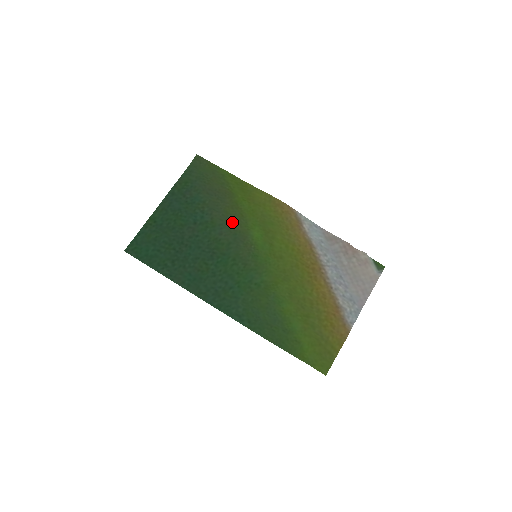
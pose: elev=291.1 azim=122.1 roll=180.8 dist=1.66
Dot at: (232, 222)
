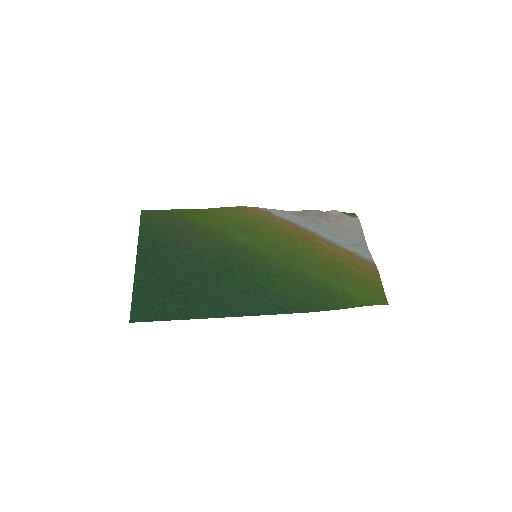
Dot at: (214, 243)
